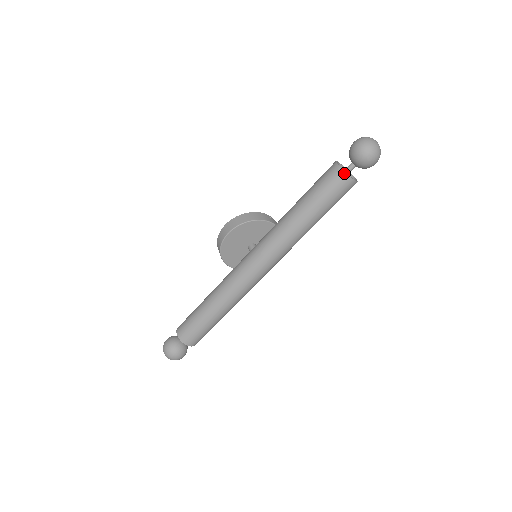
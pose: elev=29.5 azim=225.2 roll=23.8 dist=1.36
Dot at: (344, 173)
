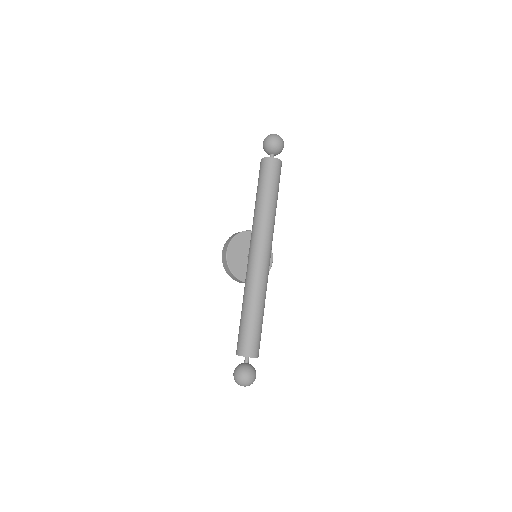
Dot at: (269, 158)
